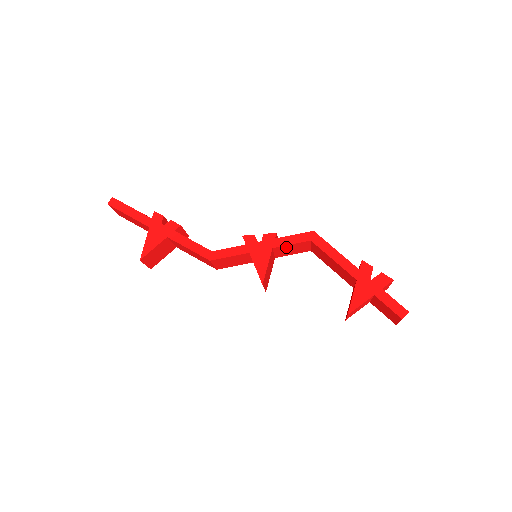
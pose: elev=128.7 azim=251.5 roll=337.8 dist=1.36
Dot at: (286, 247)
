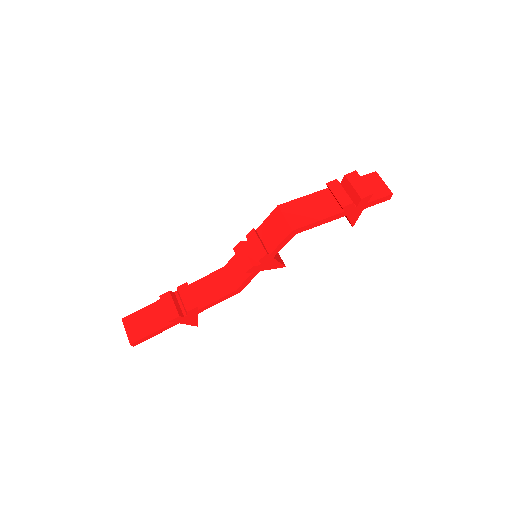
Dot at: occluded
